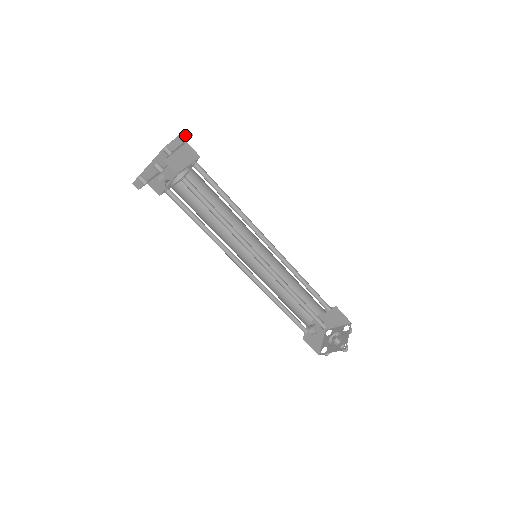
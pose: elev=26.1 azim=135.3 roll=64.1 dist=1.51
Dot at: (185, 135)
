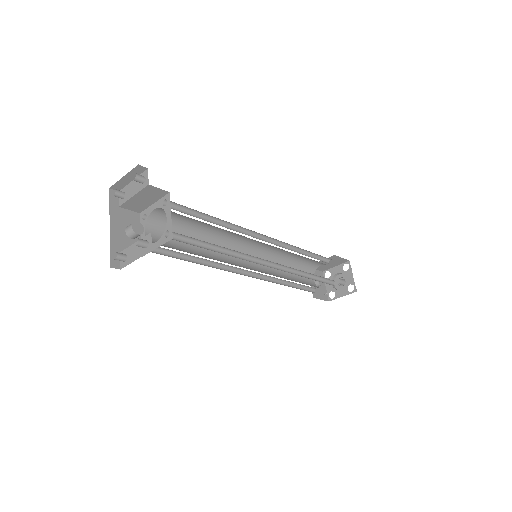
Dot at: (137, 171)
